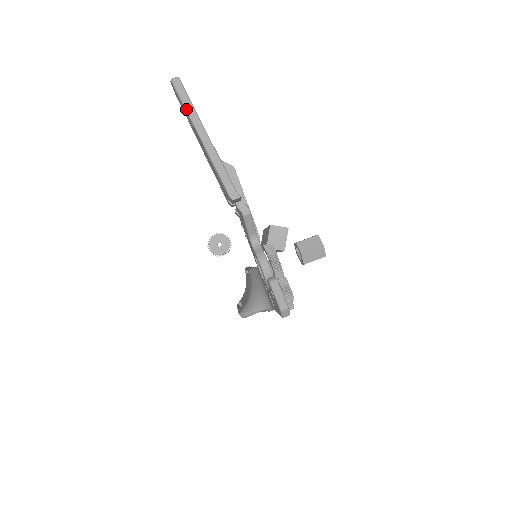
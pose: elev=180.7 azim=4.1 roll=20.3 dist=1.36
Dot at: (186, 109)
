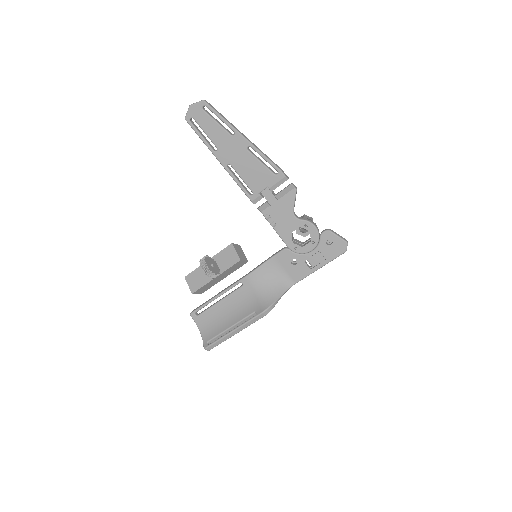
Dot at: (227, 121)
